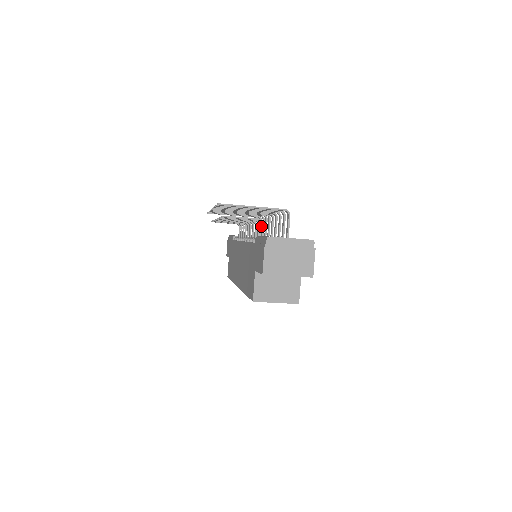
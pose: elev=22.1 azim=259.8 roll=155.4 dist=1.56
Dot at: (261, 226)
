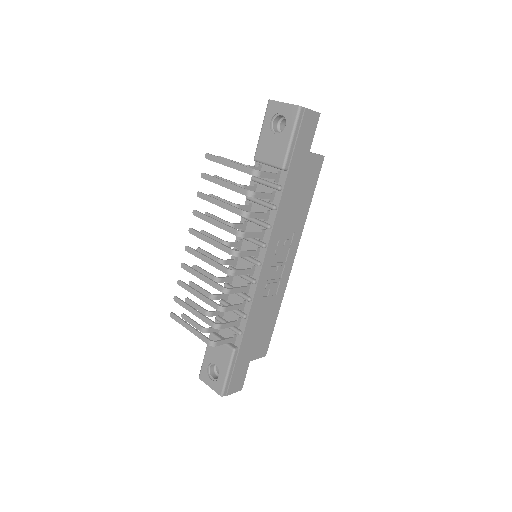
Dot at: (208, 328)
